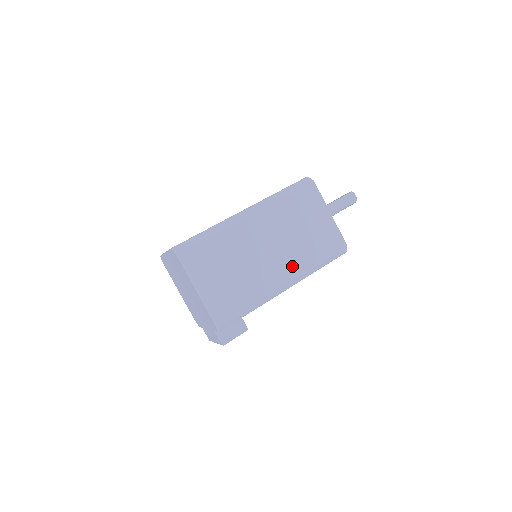
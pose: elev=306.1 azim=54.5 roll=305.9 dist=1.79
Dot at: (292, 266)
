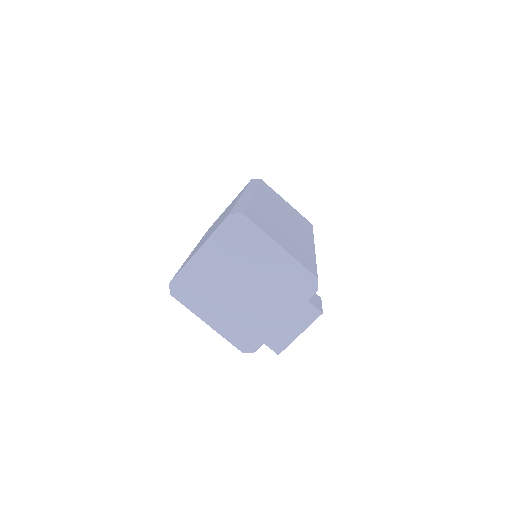
Dot at: (305, 234)
